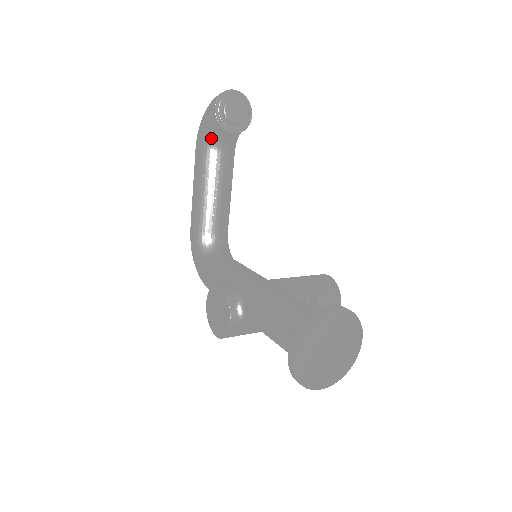
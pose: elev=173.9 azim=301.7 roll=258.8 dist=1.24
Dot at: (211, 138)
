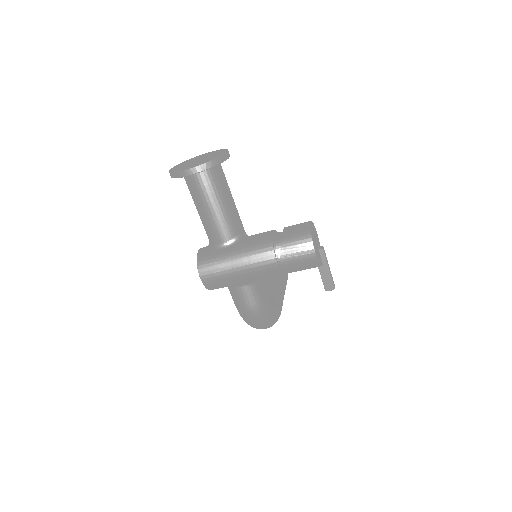
Dot at: occluded
